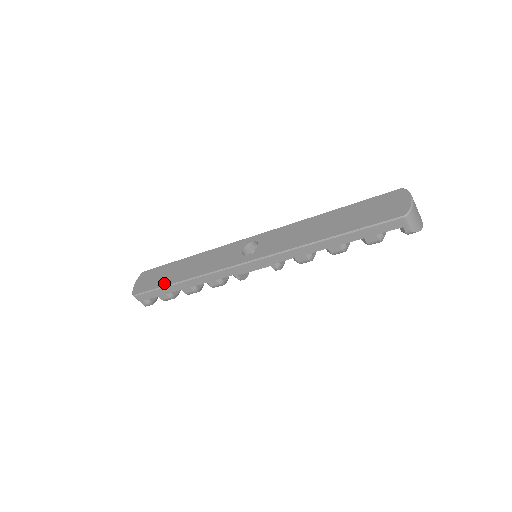
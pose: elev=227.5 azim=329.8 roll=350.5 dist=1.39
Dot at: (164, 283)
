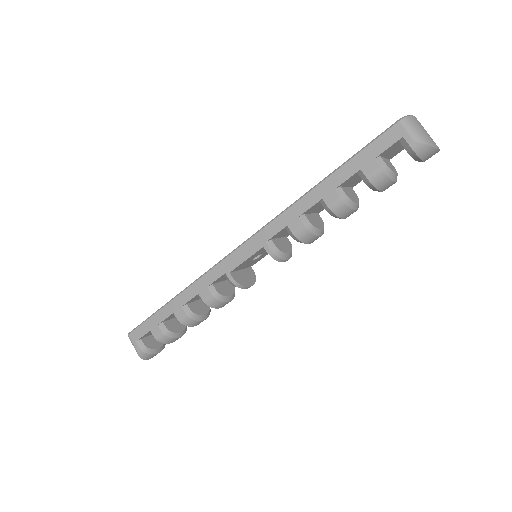
Dot at: occluded
